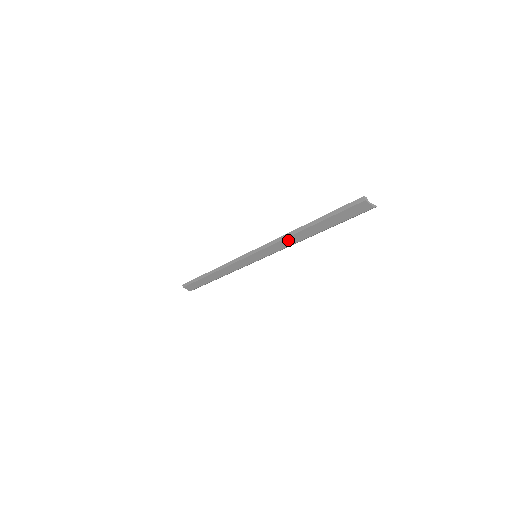
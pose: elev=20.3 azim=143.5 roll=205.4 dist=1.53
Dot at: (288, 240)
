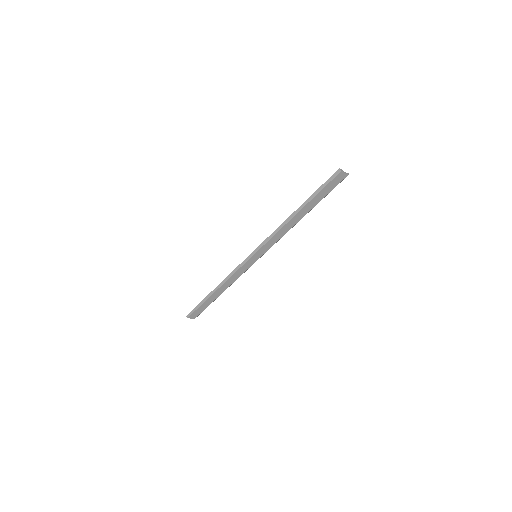
Dot at: (283, 229)
